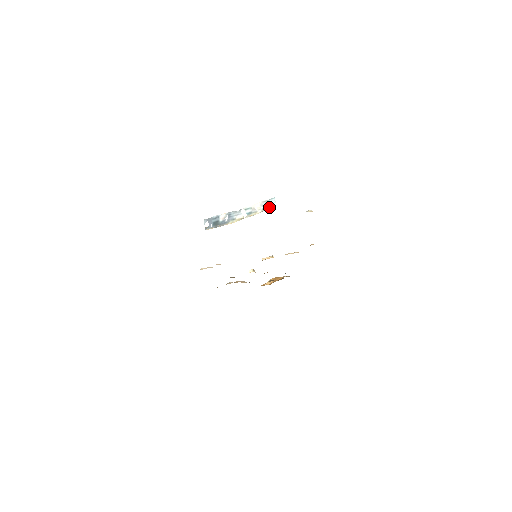
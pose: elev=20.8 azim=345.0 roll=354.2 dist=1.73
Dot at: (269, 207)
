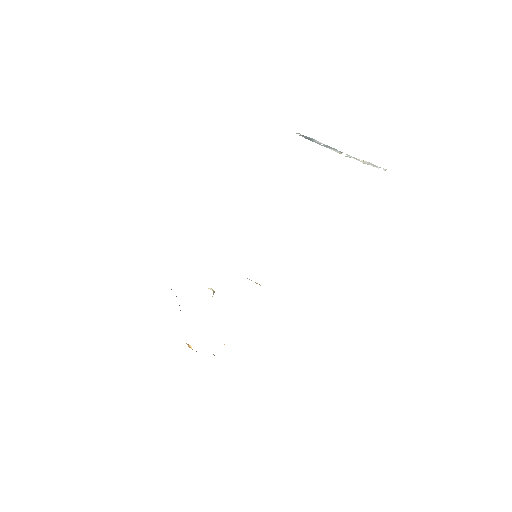
Dot at: (376, 167)
